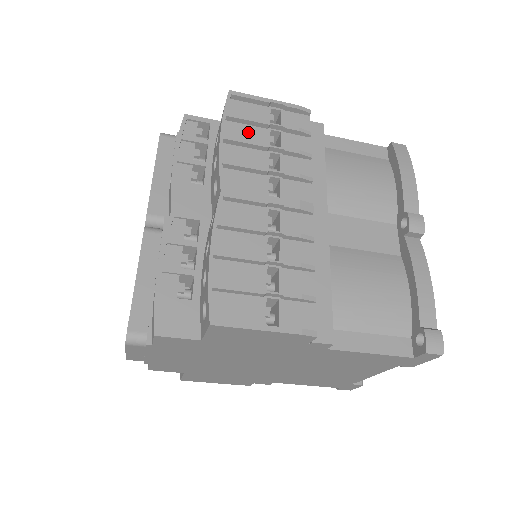
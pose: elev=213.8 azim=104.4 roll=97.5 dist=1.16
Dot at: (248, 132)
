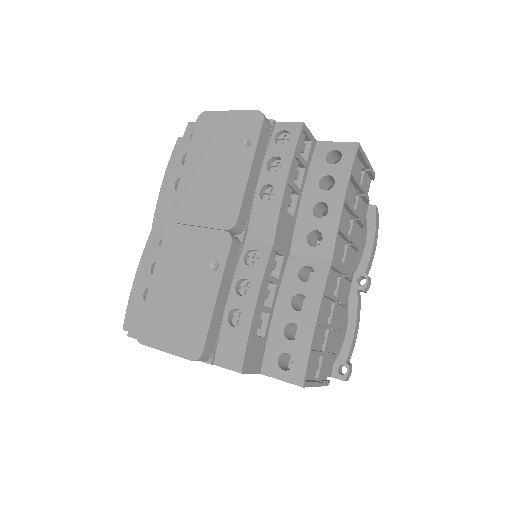
Dot at: (350, 191)
